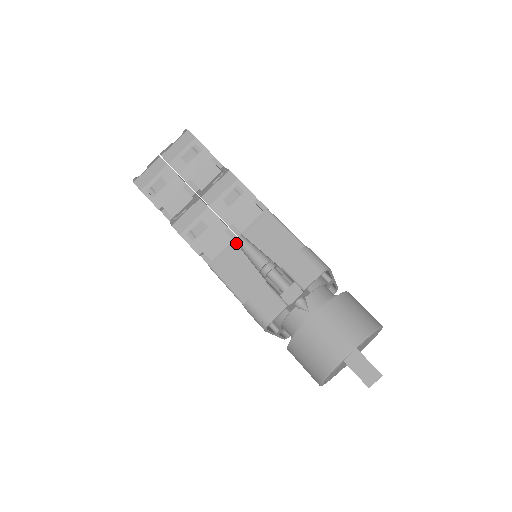
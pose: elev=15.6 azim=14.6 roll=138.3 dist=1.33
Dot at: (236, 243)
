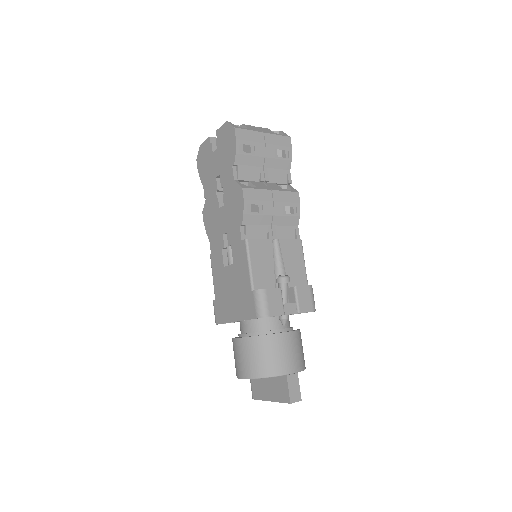
Dot at: (272, 242)
